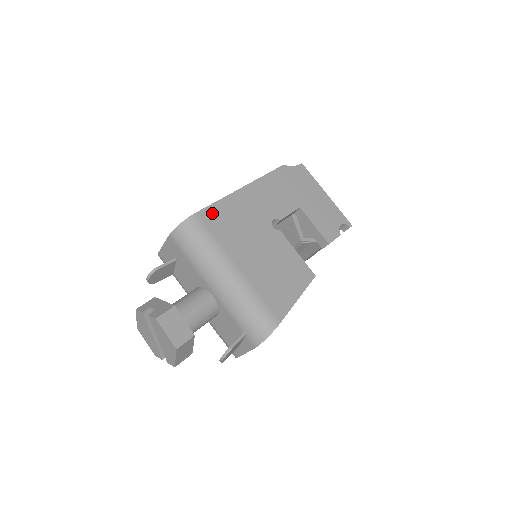
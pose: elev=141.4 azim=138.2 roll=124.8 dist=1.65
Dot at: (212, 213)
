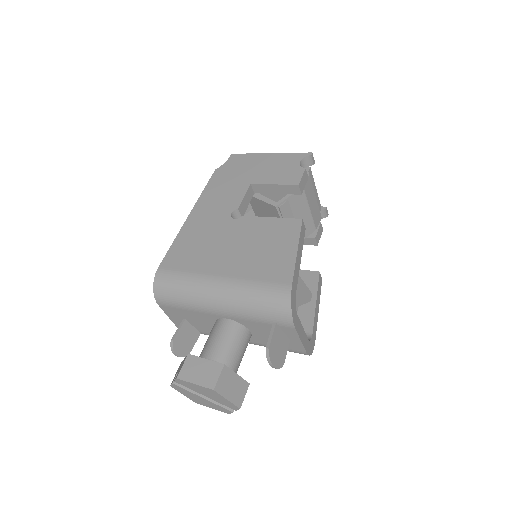
Dot at: (172, 256)
